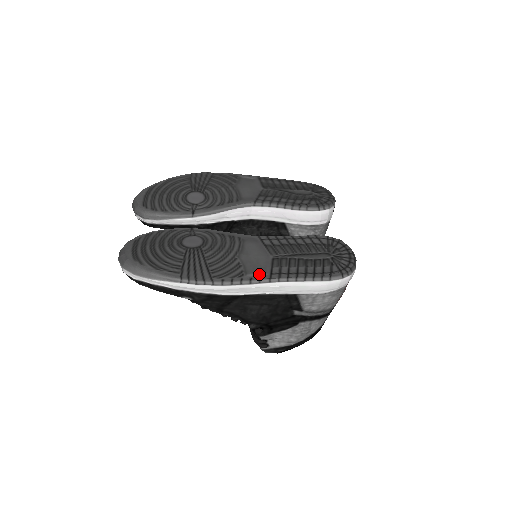
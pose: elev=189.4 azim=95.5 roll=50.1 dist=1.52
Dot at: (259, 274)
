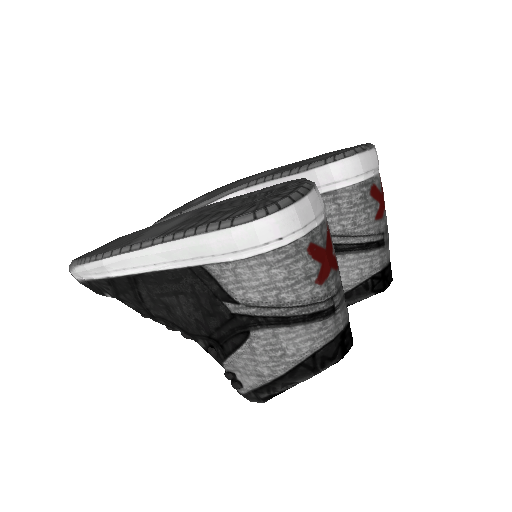
Dot at: (147, 238)
